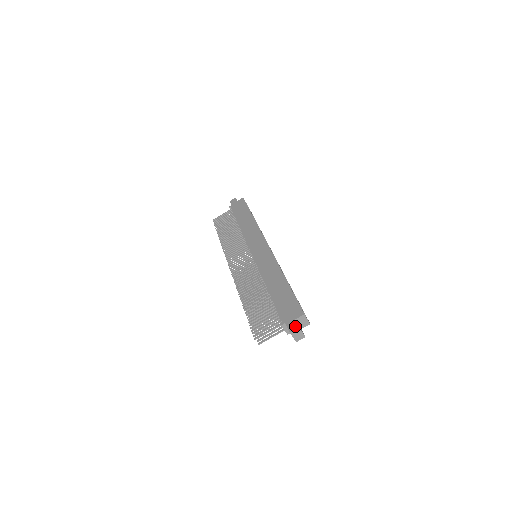
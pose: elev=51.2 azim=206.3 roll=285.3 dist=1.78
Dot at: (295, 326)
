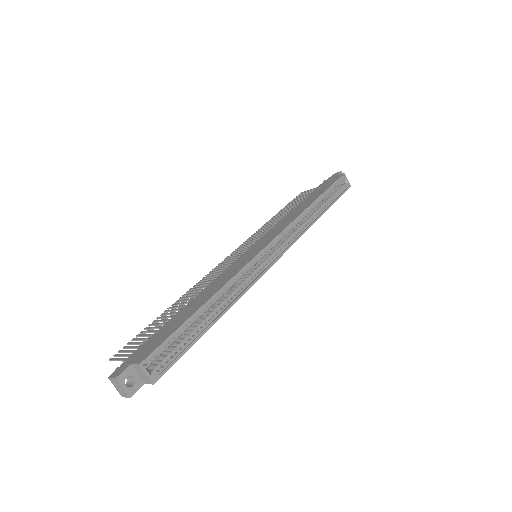
Dot at: (118, 373)
